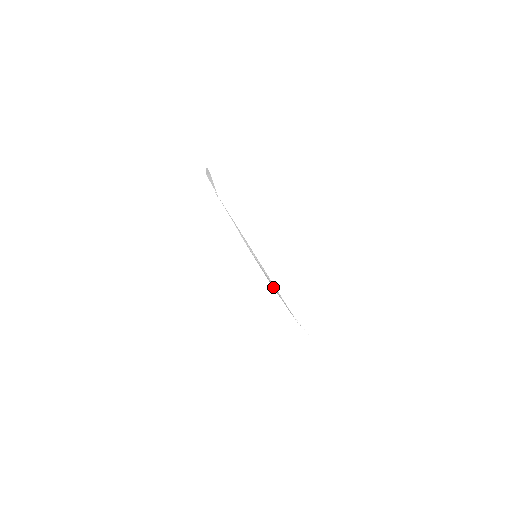
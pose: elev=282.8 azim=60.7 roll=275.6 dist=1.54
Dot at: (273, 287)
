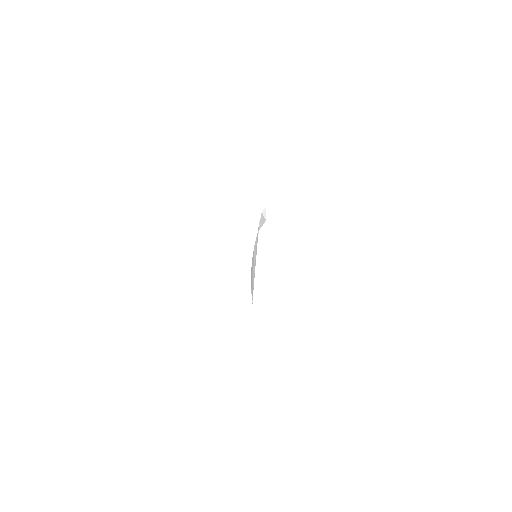
Dot at: (251, 271)
